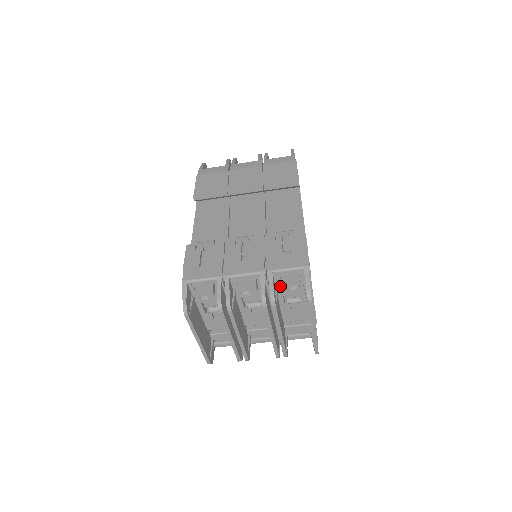
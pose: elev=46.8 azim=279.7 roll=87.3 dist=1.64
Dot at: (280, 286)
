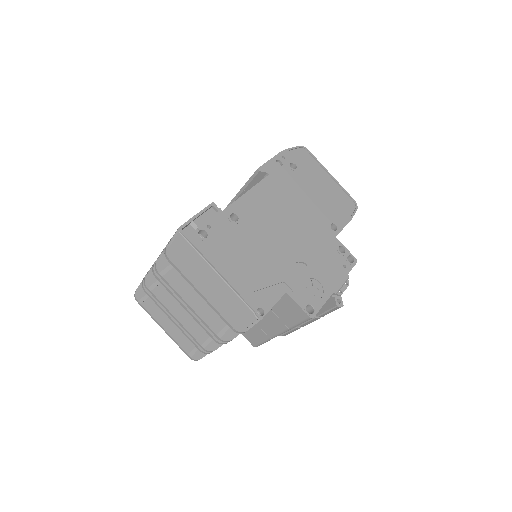
Dot at: occluded
